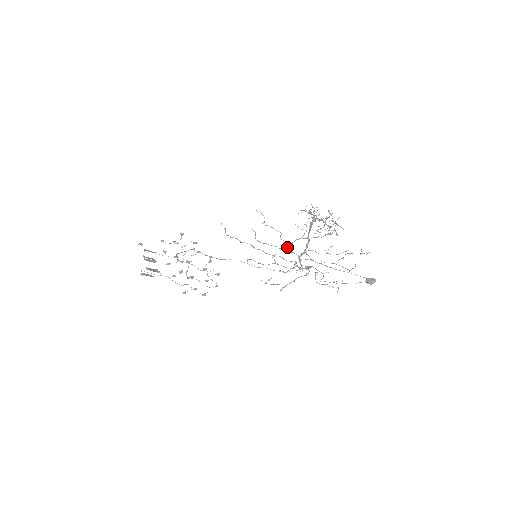
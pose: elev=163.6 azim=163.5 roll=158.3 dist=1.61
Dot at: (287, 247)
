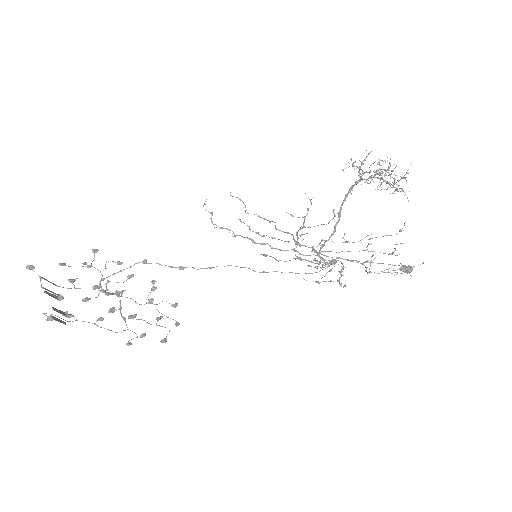
Dot at: (307, 233)
